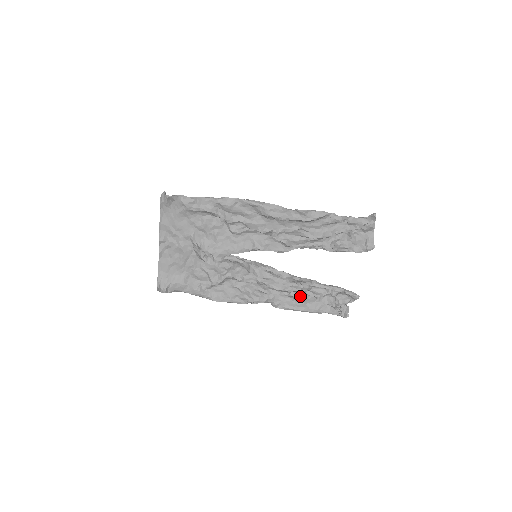
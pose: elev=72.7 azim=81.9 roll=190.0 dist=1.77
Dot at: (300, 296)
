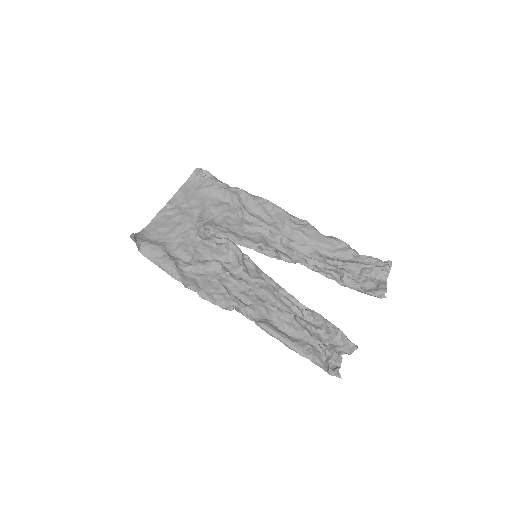
Dot at: (287, 320)
